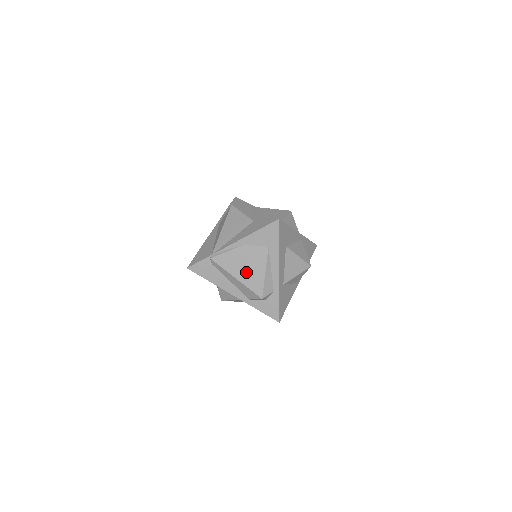
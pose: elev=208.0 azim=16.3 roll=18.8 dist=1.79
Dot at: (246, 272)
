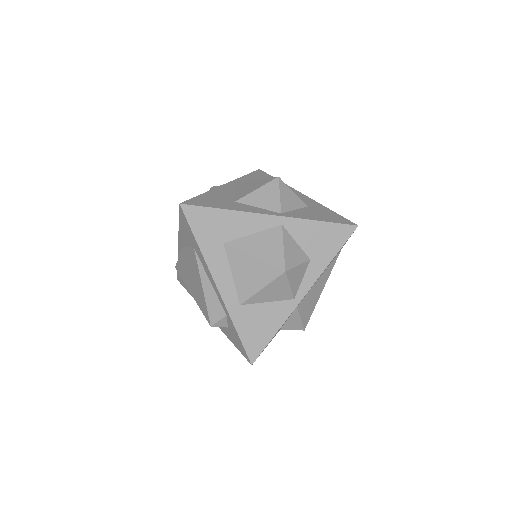
Dot at: (193, 286)
